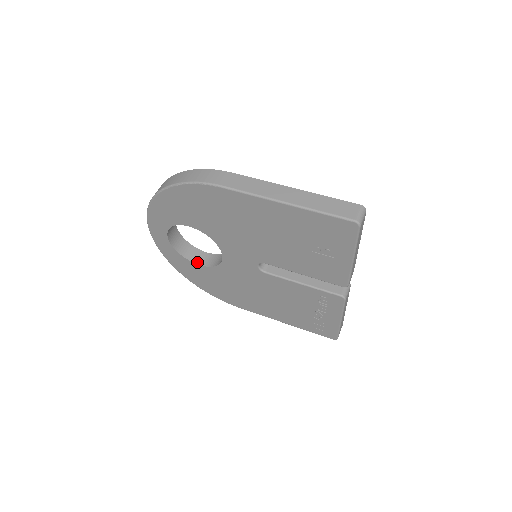
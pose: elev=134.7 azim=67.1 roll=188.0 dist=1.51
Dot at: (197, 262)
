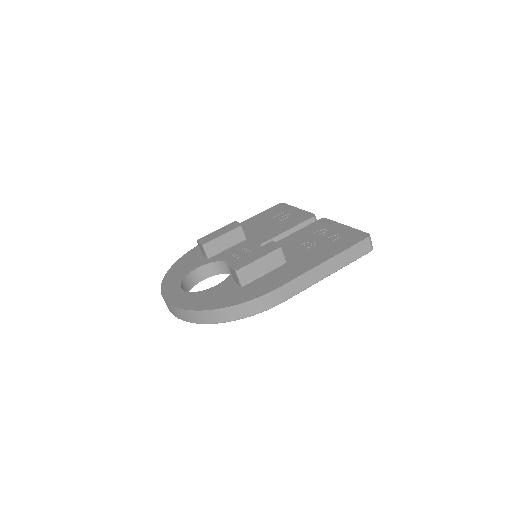
Dot at: (200, 280)
